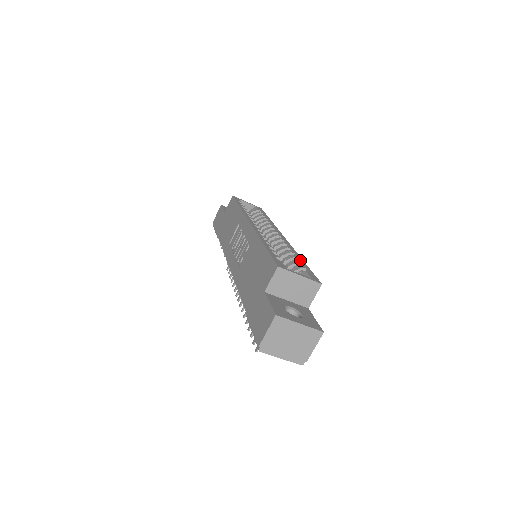
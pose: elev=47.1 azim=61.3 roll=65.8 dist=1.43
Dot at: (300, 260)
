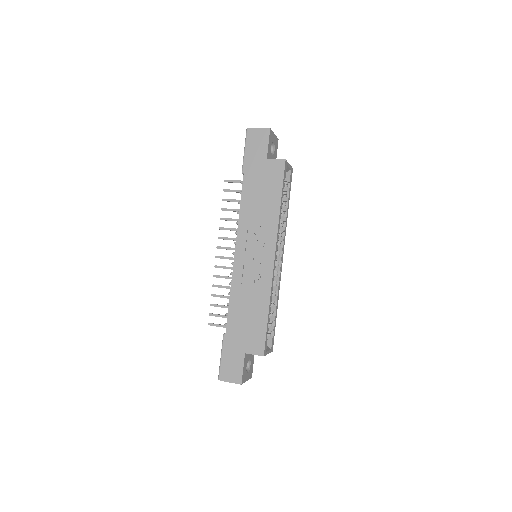
Dot at: (276, 314)
